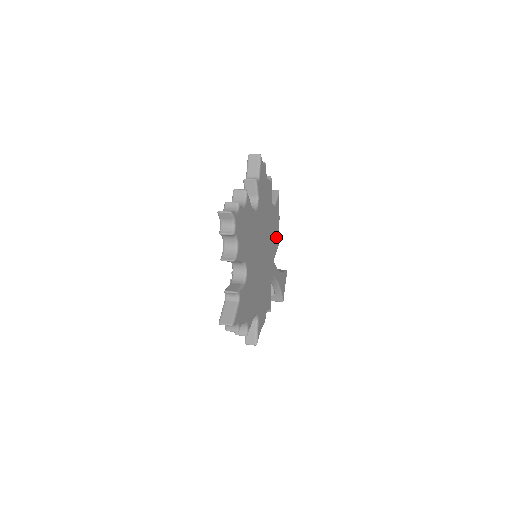
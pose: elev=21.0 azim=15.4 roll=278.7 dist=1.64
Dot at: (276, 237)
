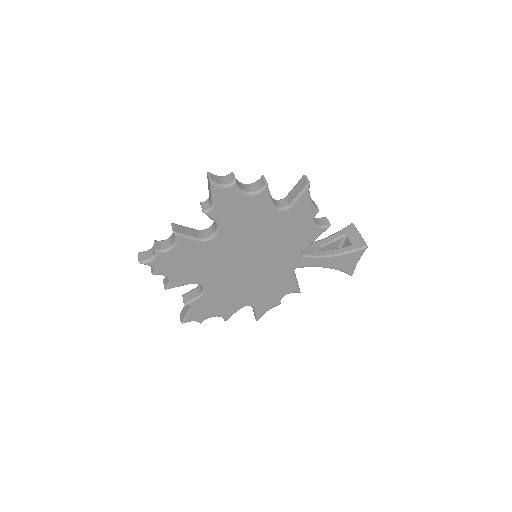
Dot at: (305, 233)
